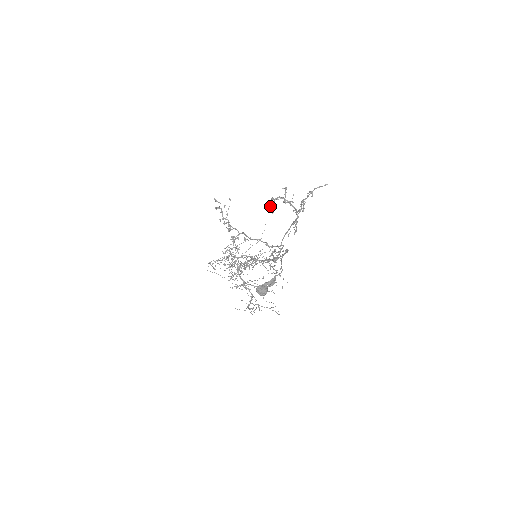
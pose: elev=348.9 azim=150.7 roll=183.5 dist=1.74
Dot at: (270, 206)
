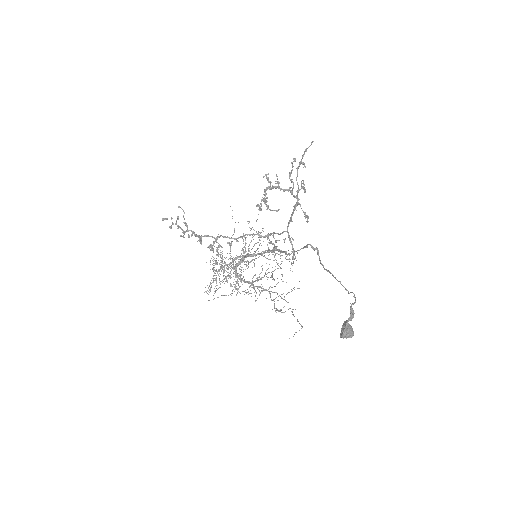
Dot at: (260, 207)
